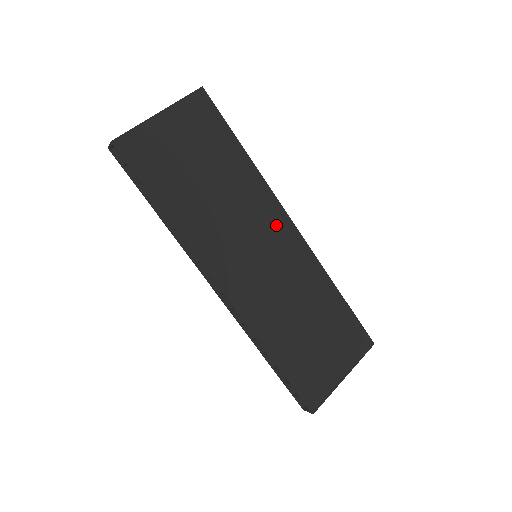
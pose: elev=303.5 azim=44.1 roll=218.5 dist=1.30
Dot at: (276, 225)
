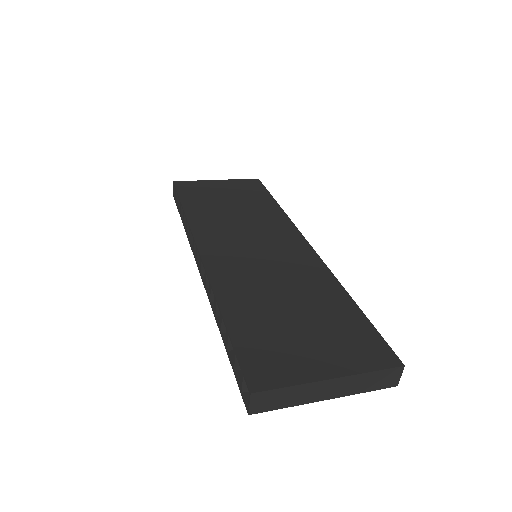
Dot at: (286, 238)
